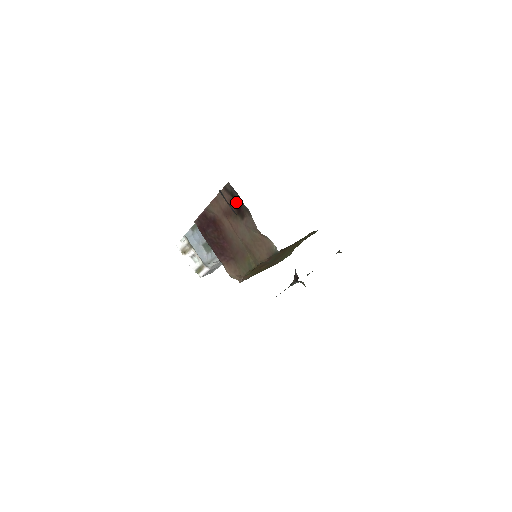
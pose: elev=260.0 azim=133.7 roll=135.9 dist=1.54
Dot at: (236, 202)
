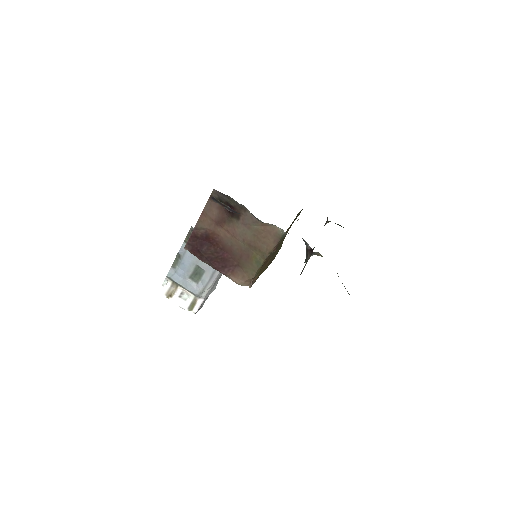
Dot at: occluded
